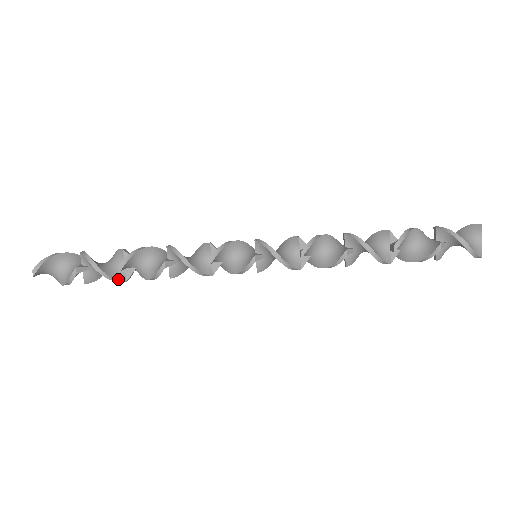
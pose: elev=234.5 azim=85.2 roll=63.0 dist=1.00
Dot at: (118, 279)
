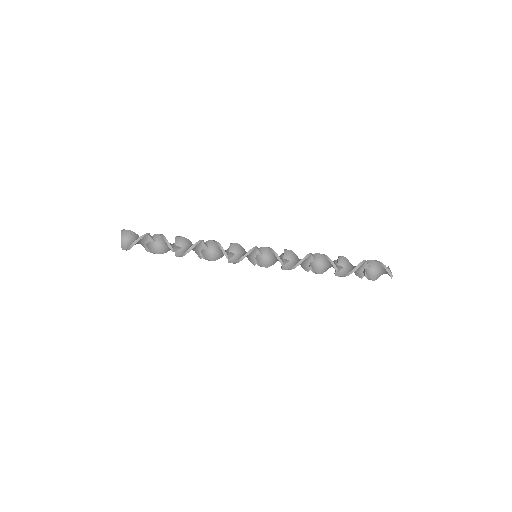
Dot at: (170, 244)
